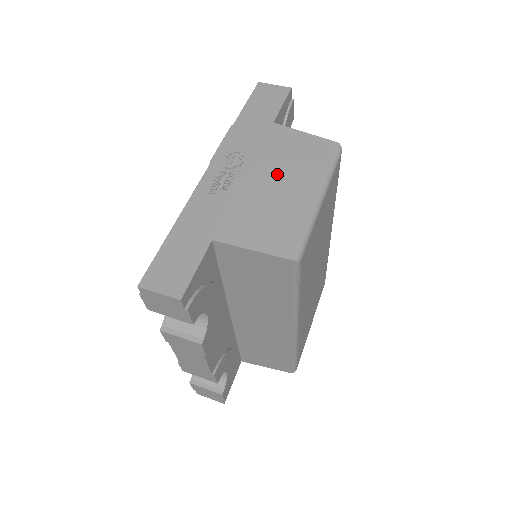
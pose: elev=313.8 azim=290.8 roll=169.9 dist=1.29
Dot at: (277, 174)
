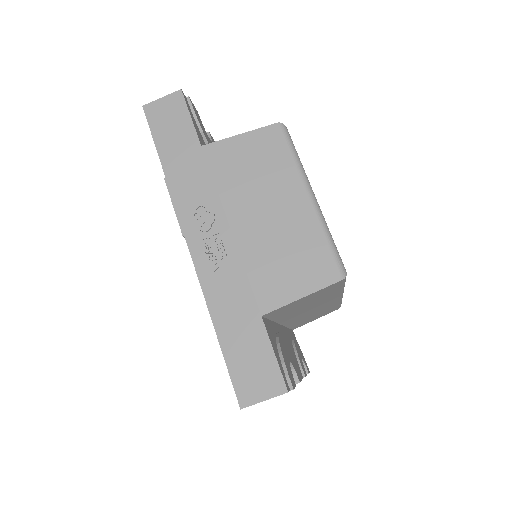
Dot at: (255, 202)
